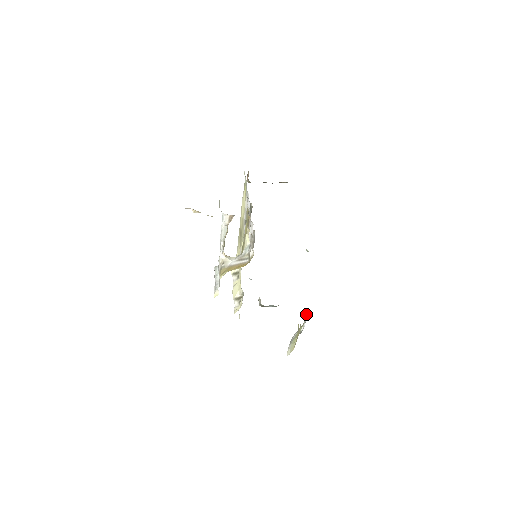
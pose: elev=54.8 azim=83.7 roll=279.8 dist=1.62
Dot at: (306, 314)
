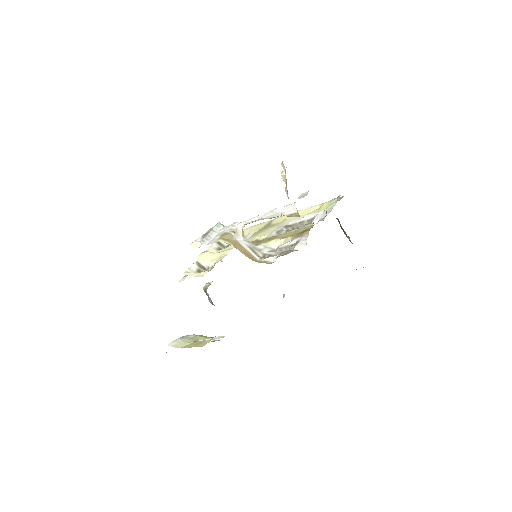
Dot at: (223, 336)
